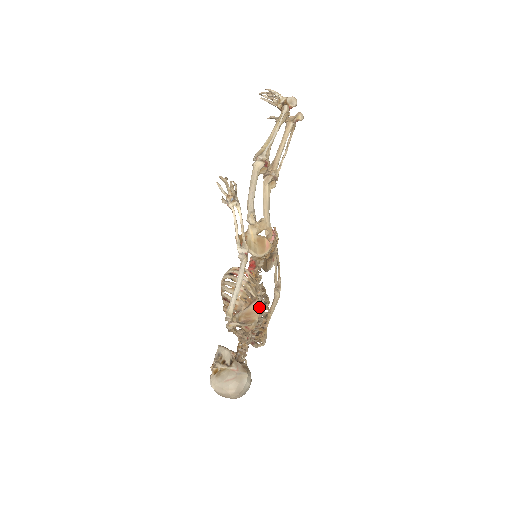
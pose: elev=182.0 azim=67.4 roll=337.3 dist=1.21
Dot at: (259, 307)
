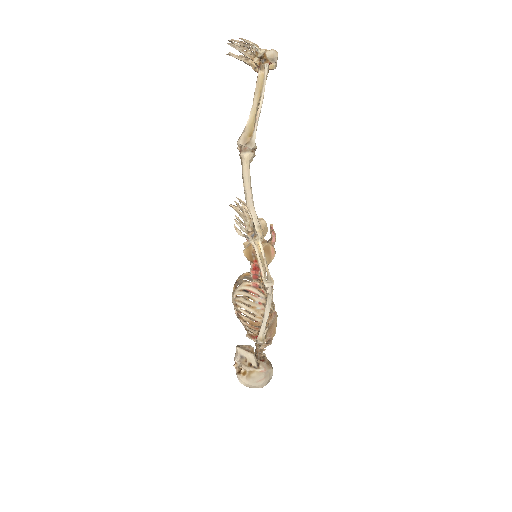
Dot at: (277, 316)
